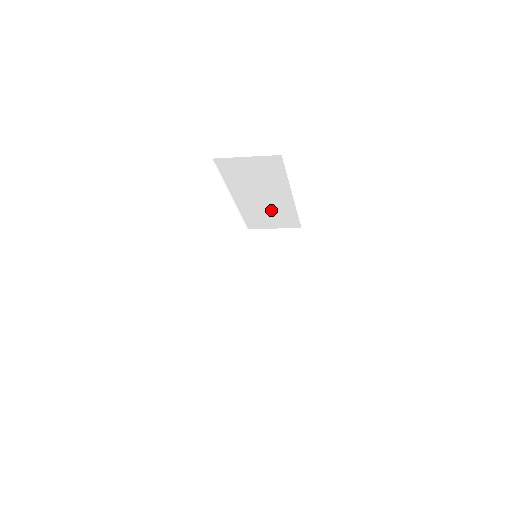
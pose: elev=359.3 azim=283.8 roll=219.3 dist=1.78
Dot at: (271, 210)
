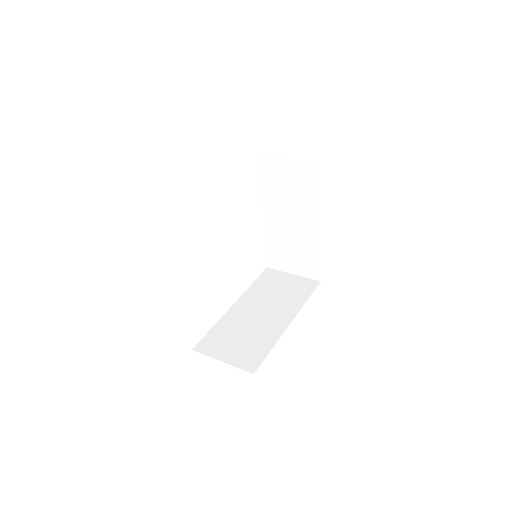
Dot at: occluded
